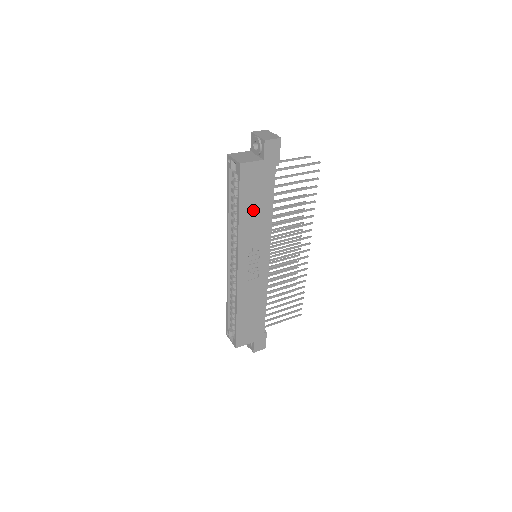
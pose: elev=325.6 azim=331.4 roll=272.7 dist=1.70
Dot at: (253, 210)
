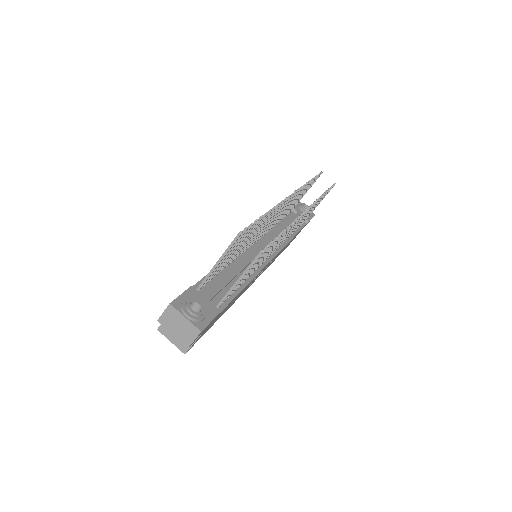
Dot at: occluded
